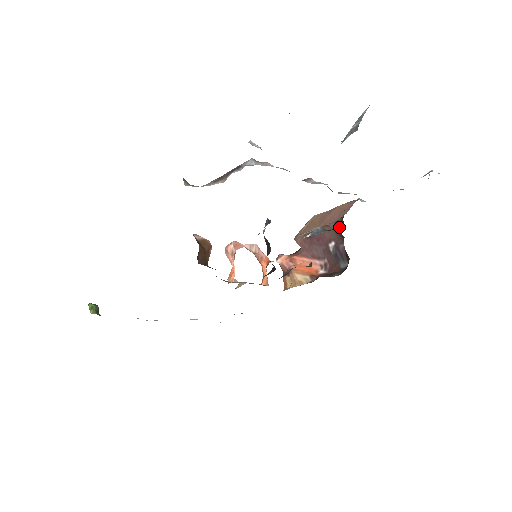
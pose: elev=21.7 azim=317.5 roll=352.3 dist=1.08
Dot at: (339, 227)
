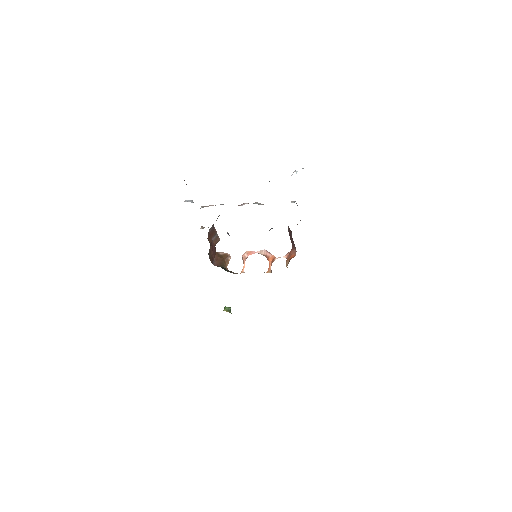
Dot at: occluded
